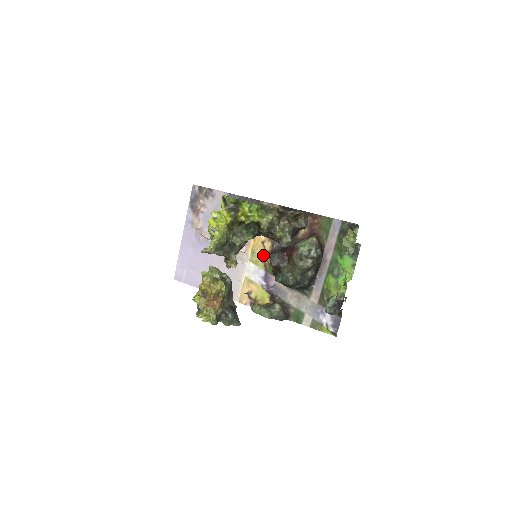
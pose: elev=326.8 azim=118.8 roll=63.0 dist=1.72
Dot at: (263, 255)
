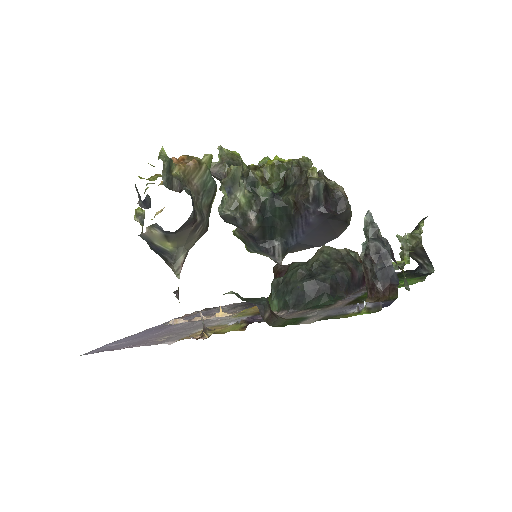
Dot at: occluded
